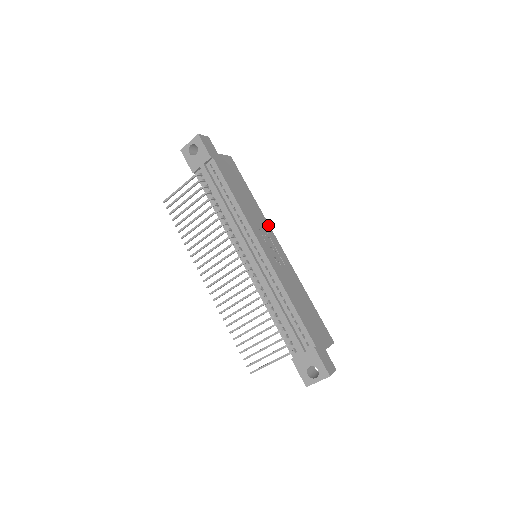
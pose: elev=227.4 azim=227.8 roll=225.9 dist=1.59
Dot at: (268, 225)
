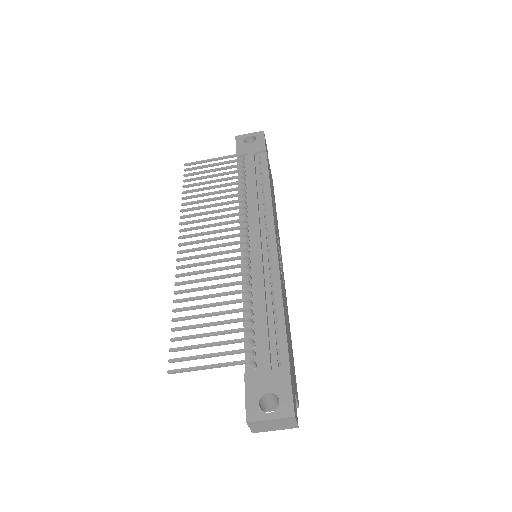
Dot at: (280, 247)
